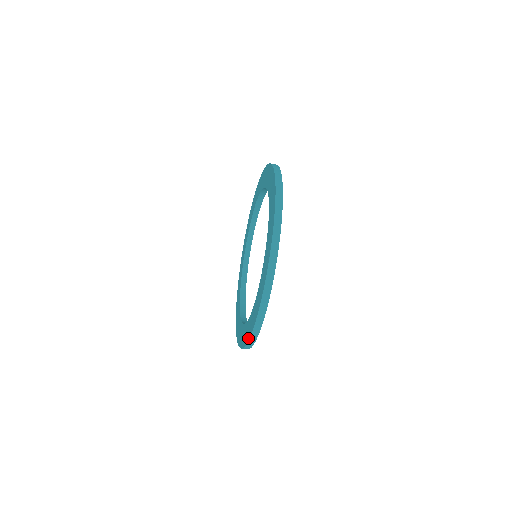
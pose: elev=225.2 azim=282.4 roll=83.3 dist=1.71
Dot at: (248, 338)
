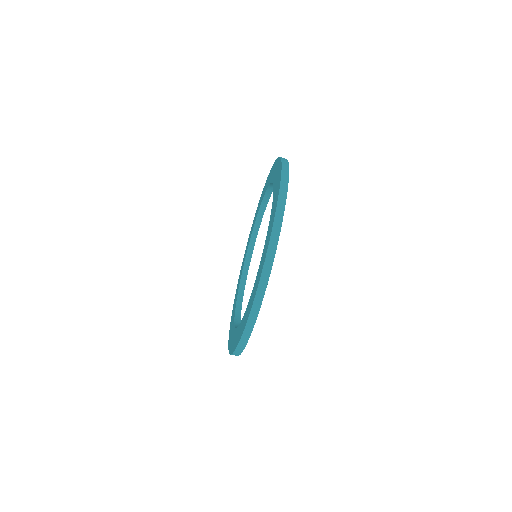
Dot at: (245, 323)
